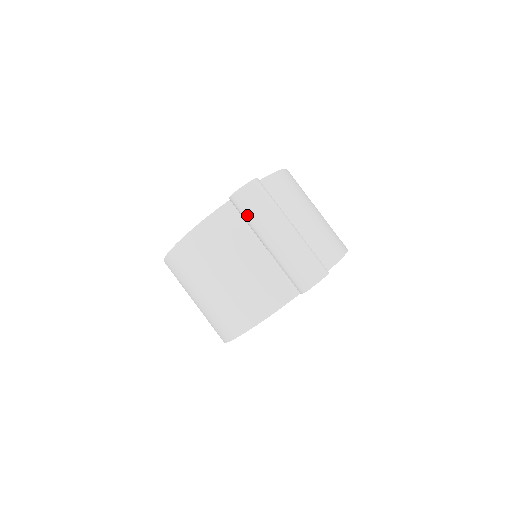
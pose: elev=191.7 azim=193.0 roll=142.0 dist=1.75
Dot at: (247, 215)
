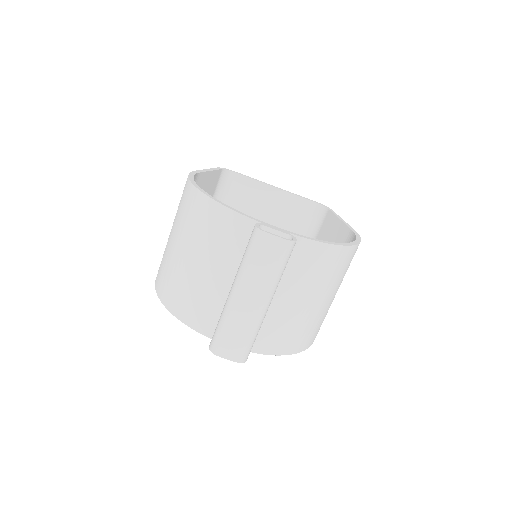
Dot at: (246, 255)
